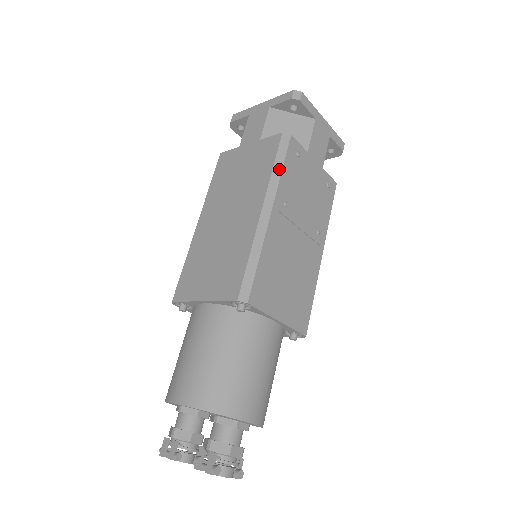
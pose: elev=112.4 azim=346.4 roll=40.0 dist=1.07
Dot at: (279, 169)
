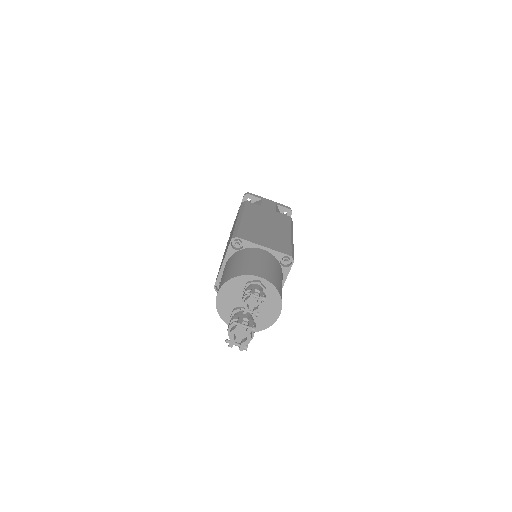
Dot at: (292, 227)
